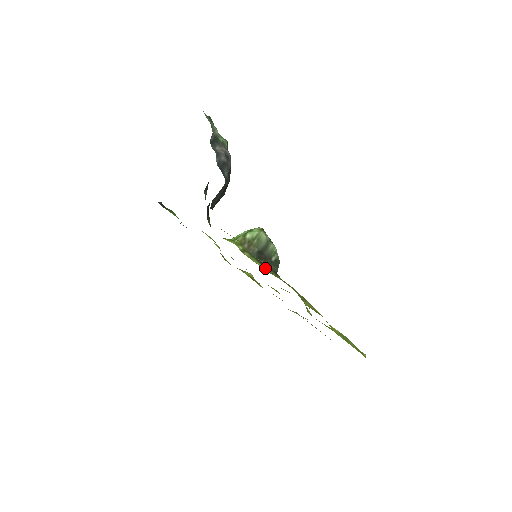
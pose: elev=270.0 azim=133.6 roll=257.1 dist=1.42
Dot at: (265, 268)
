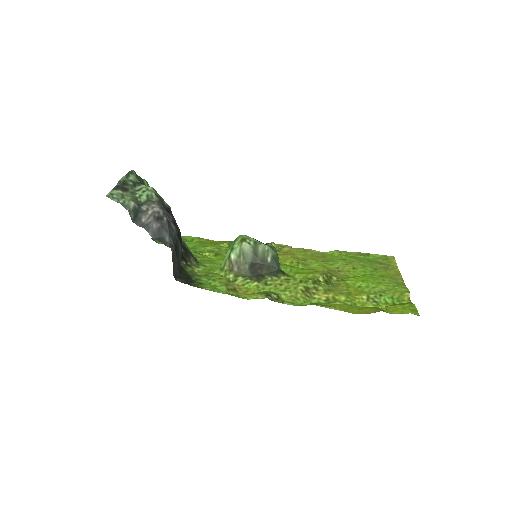
Dot at: (263, 283)
